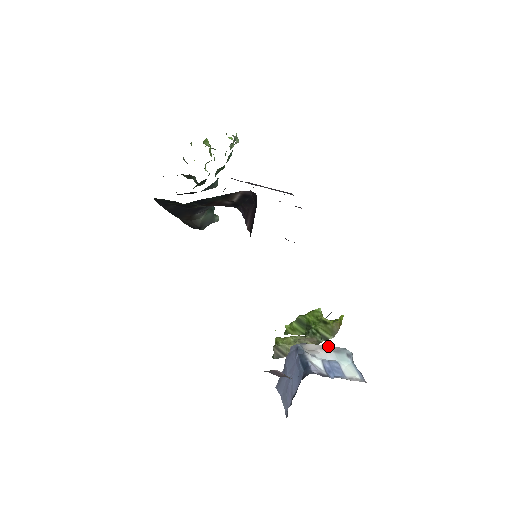
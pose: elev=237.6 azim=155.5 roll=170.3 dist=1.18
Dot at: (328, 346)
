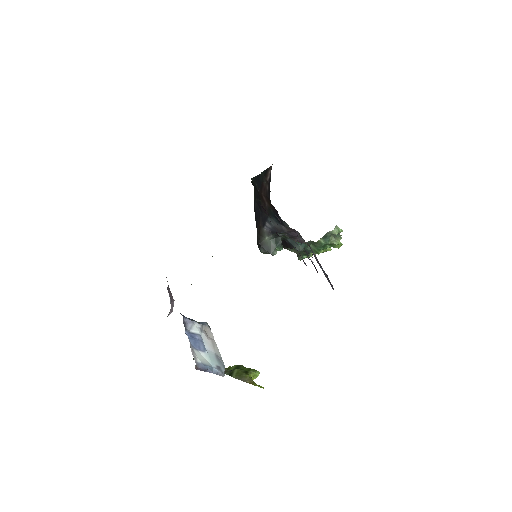
Dot at: occluded
